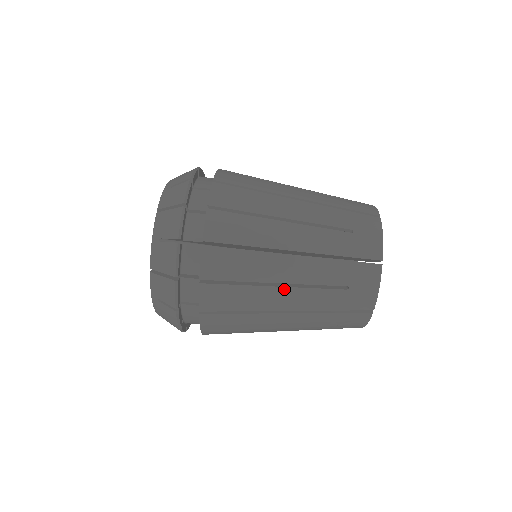
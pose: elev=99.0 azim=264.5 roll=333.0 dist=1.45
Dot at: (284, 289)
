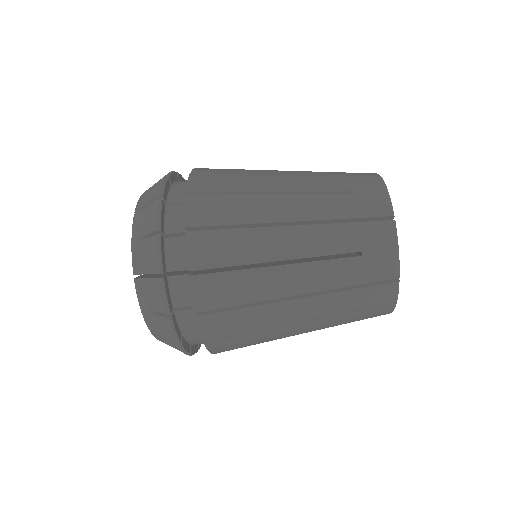
Dot at: (293, 326)
